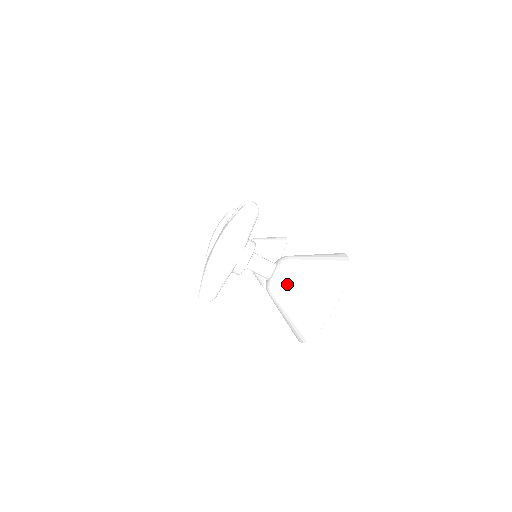
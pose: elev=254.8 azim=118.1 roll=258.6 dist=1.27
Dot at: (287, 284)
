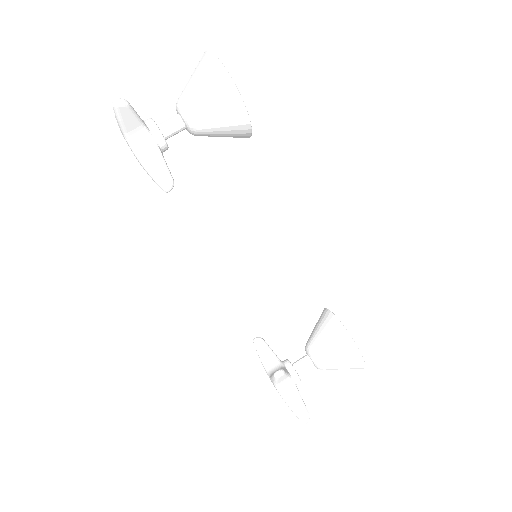
Dot at: (182, 93)
